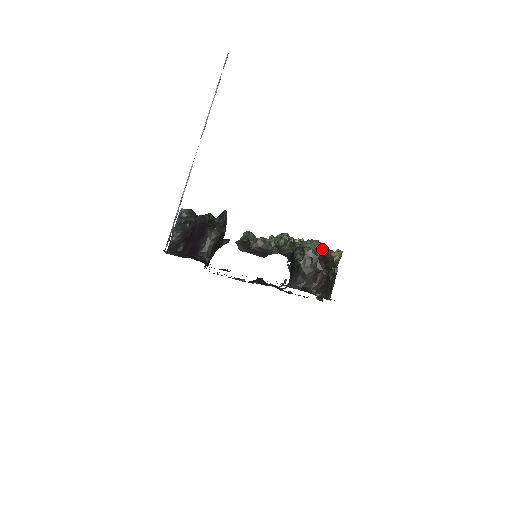
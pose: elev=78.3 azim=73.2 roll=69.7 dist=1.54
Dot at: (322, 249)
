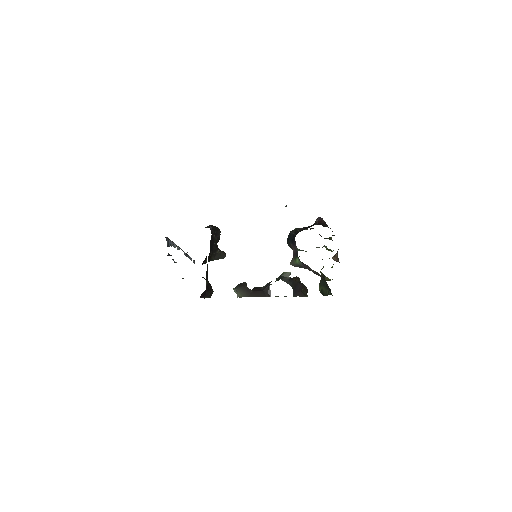
Dot at: occluded
